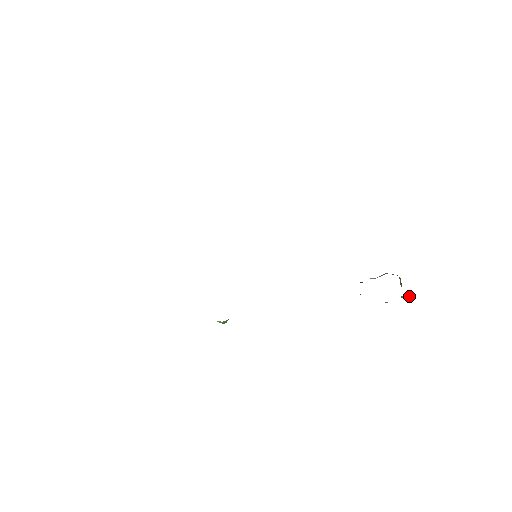
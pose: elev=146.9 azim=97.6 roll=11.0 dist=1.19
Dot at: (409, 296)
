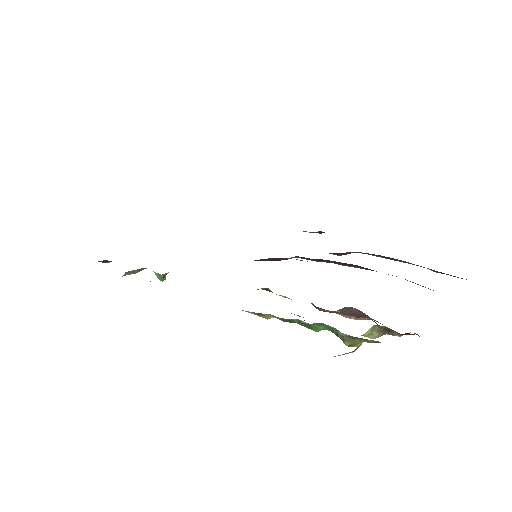
Dot at: occluded
